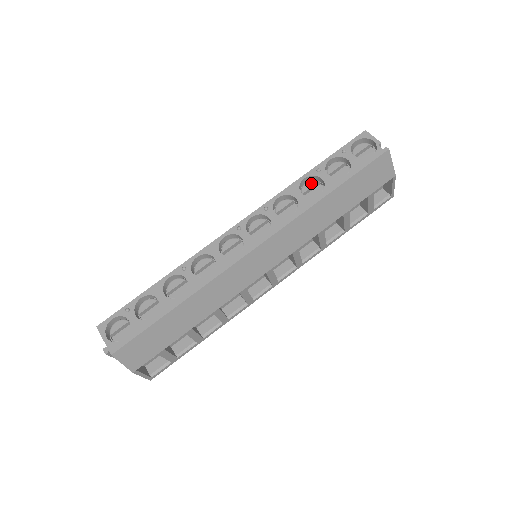
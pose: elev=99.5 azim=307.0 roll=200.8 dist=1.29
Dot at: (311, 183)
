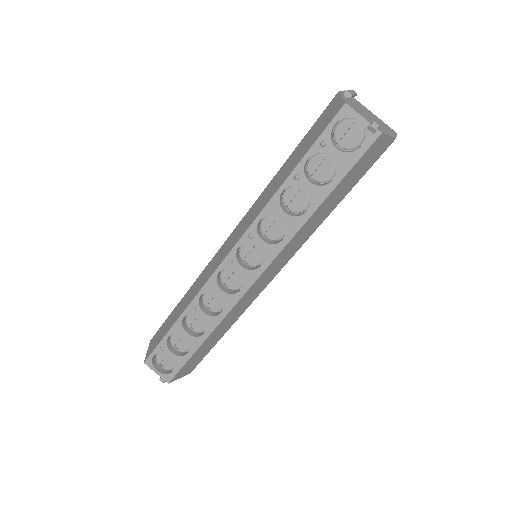
Dot at: (292, 191)
